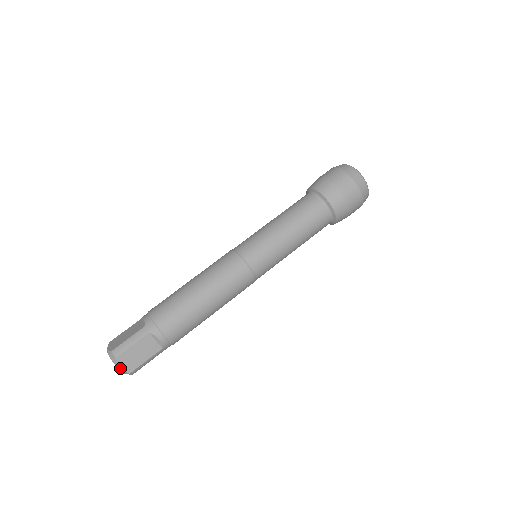
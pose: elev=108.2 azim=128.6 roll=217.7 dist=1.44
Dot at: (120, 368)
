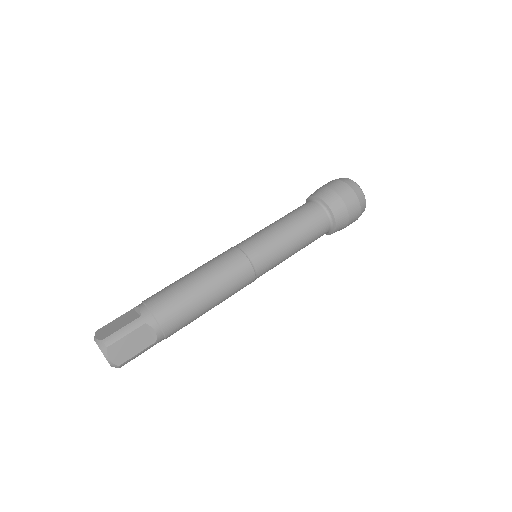
Dot at: (109, 359)
